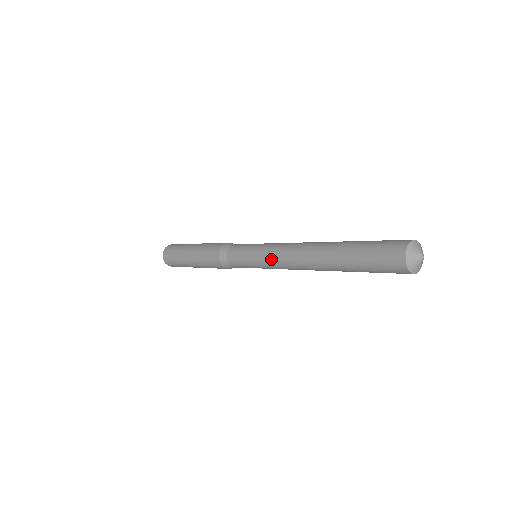
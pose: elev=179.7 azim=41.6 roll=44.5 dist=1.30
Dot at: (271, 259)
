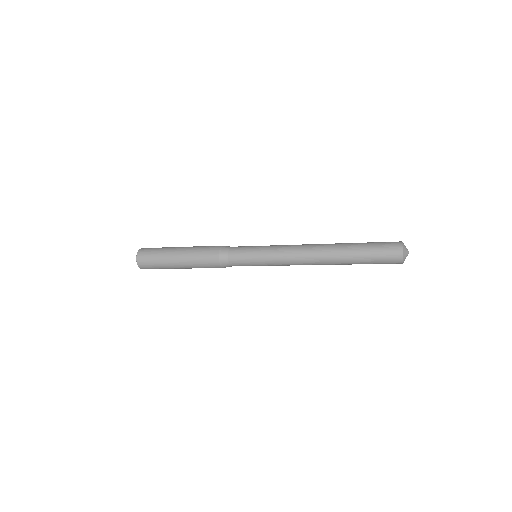
Dot at: (281, 262)
